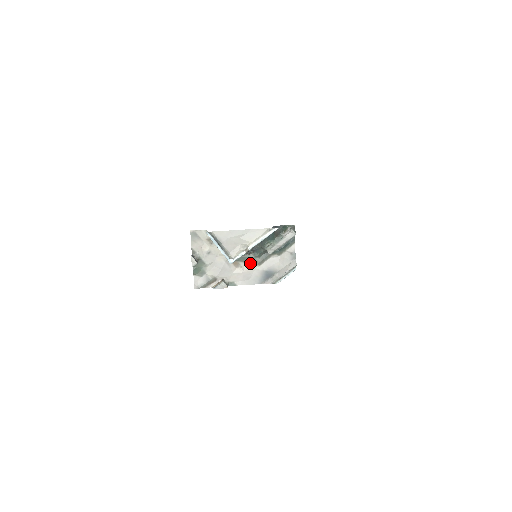
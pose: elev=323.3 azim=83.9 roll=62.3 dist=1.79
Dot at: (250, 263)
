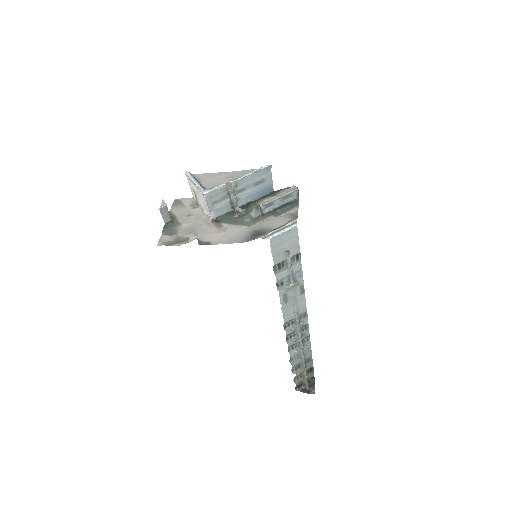
Dot at: (237, 224)
